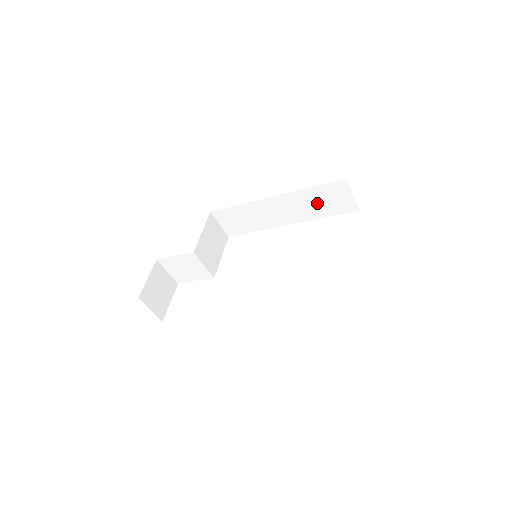
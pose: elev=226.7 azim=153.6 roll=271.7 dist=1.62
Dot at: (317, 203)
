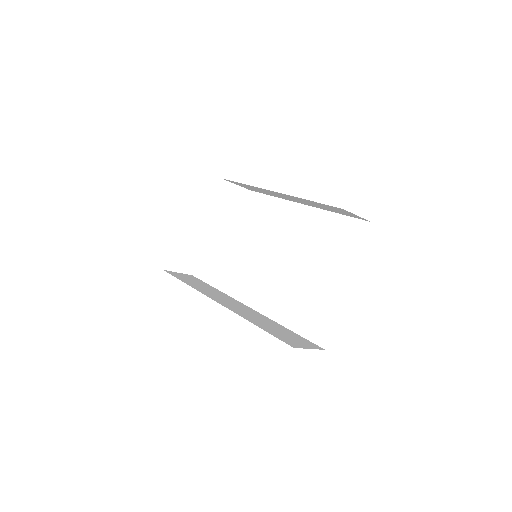
Dot at: (322, 206)
